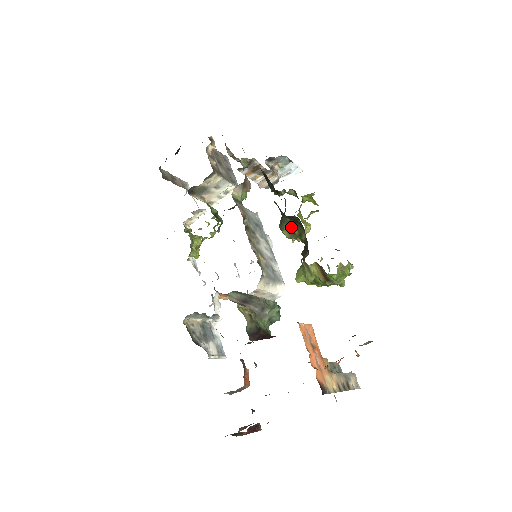
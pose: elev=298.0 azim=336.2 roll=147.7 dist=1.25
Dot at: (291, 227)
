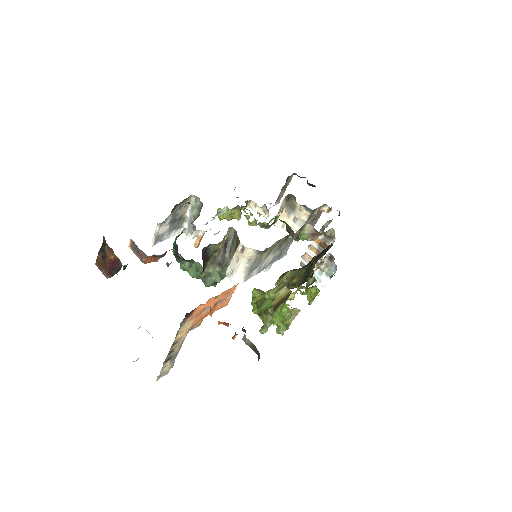
Dot at: (297, 275)
